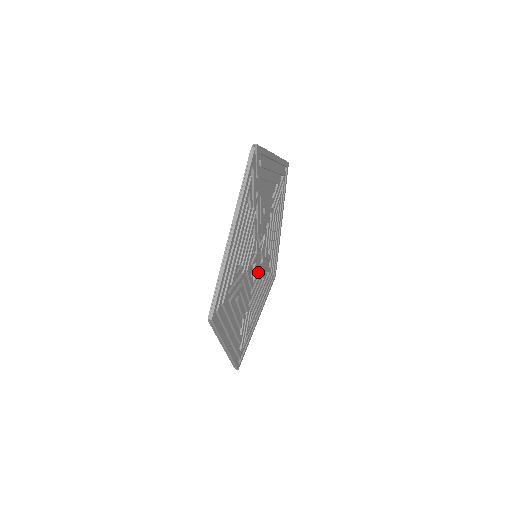
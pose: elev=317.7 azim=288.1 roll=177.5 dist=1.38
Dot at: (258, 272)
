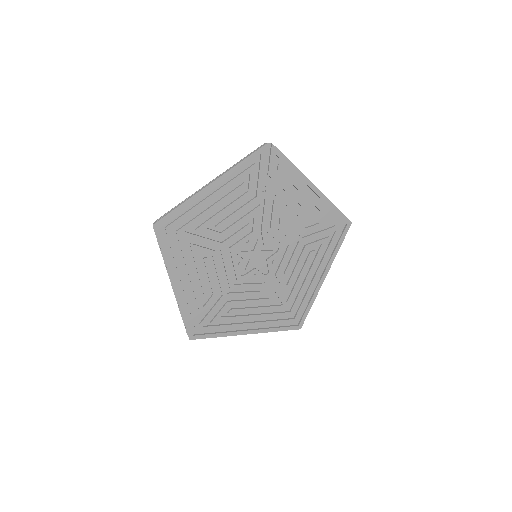
Dot at: (255, 276)
